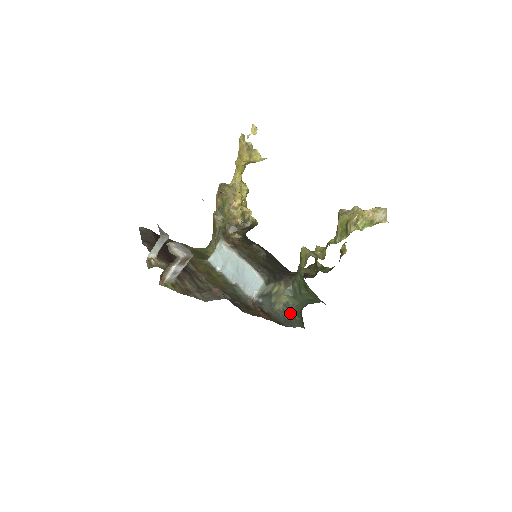
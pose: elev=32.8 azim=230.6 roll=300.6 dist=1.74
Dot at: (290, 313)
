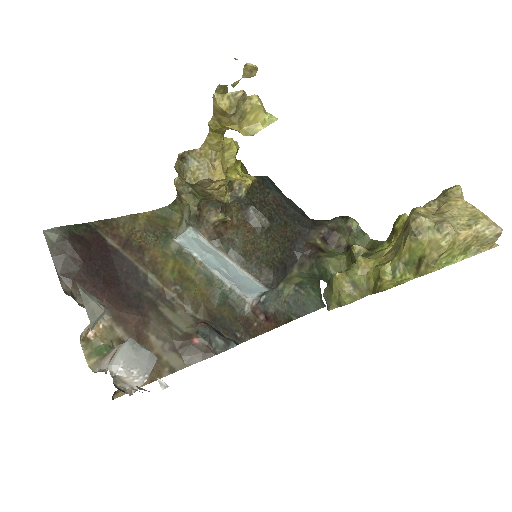
Dot at: (304, 292)
